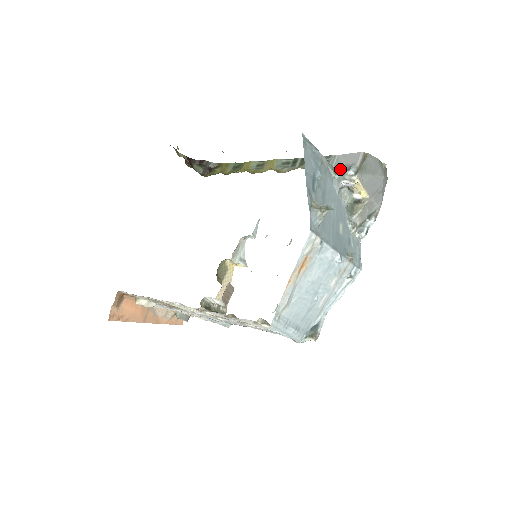
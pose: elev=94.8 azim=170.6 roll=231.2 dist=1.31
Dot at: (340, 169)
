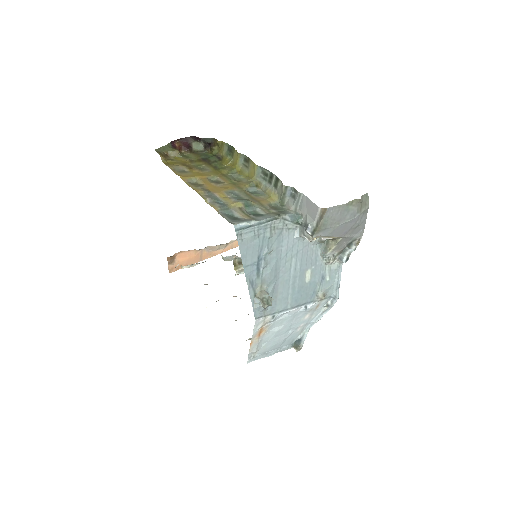
Dot at: (302, 217)
